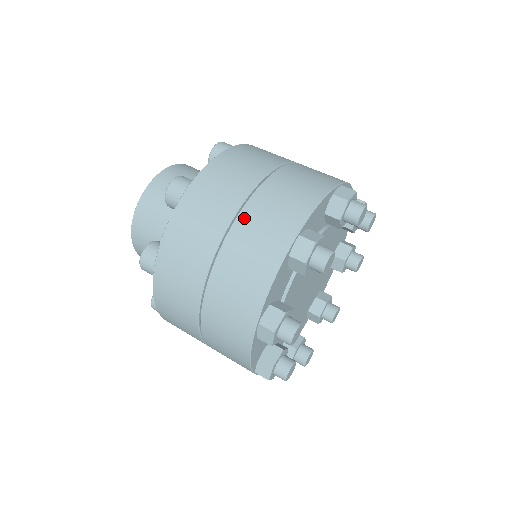
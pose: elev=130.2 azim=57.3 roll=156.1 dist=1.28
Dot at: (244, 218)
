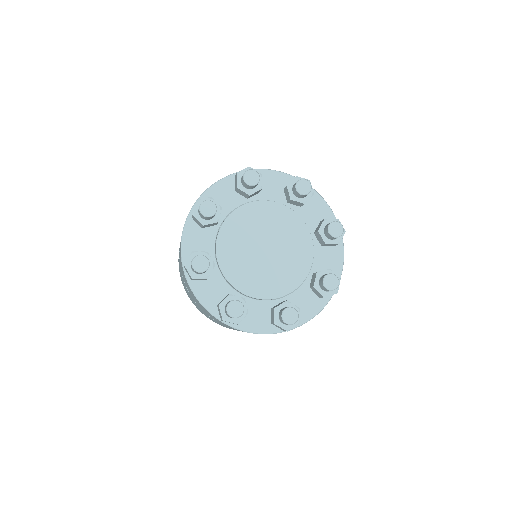
Dot at: occluded
